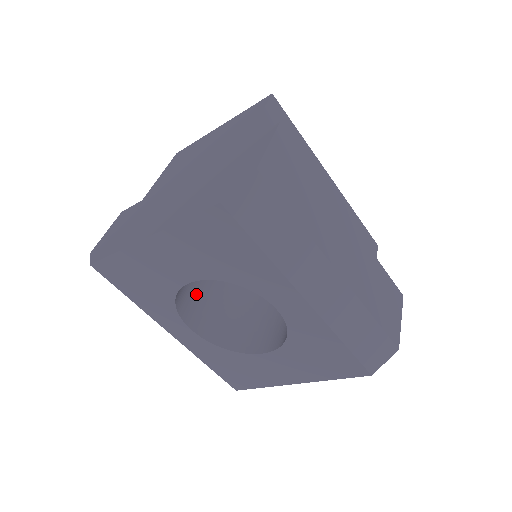
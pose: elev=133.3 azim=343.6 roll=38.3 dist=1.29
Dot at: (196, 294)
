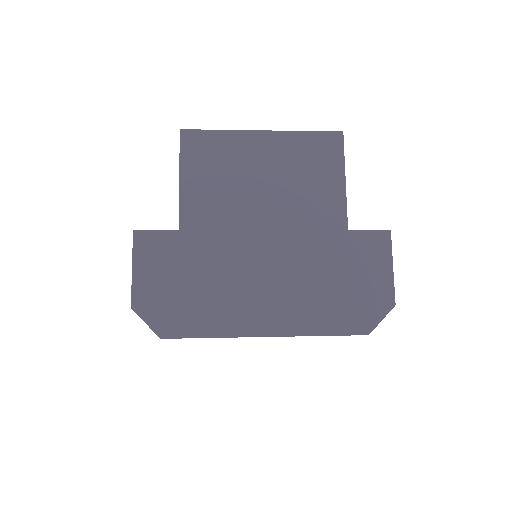
Dot at: occluded
